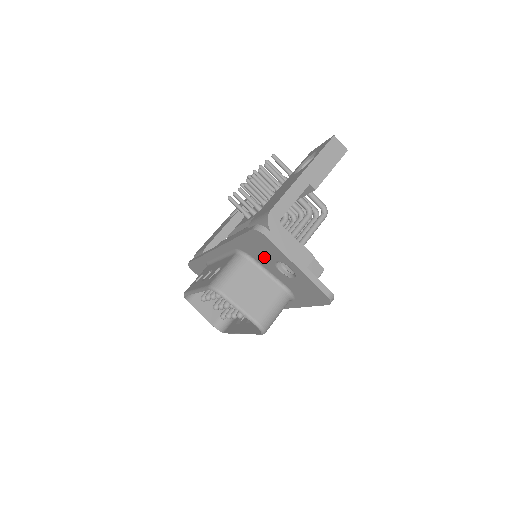
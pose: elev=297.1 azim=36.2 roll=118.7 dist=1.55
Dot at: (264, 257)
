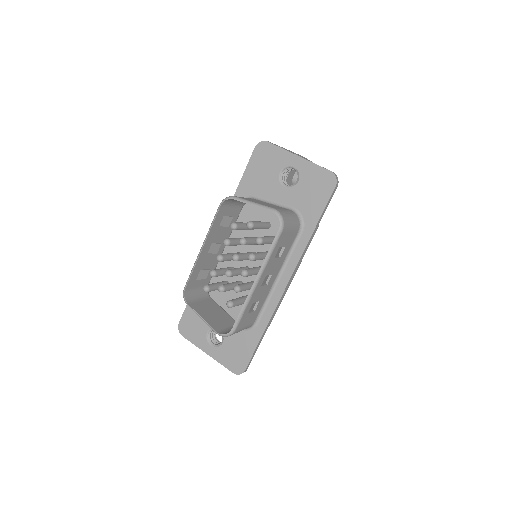
Dot at: (268, 180)
